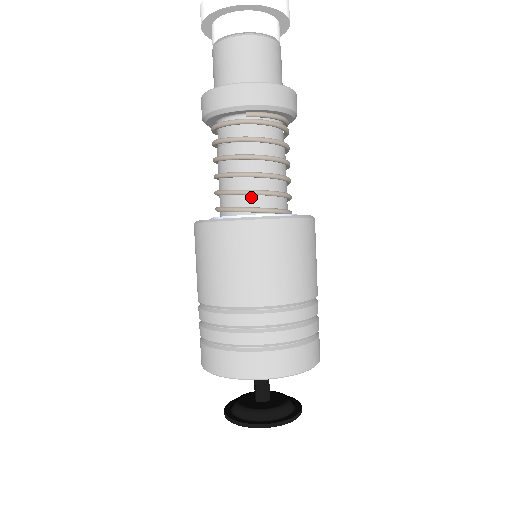
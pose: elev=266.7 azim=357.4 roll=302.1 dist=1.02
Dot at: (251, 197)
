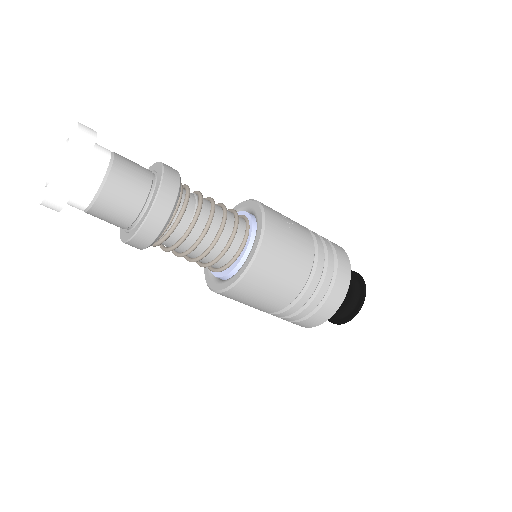
Dot at: (217, 262)
